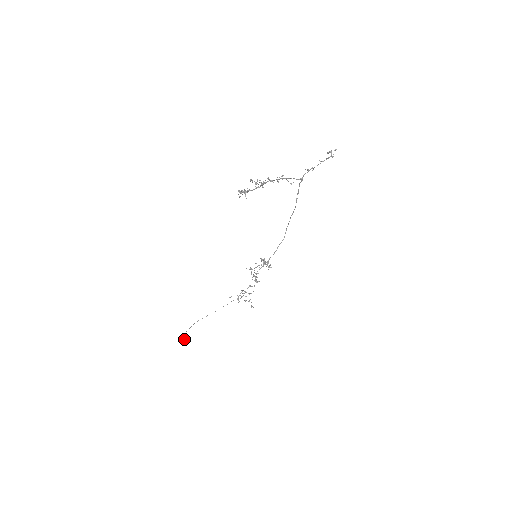
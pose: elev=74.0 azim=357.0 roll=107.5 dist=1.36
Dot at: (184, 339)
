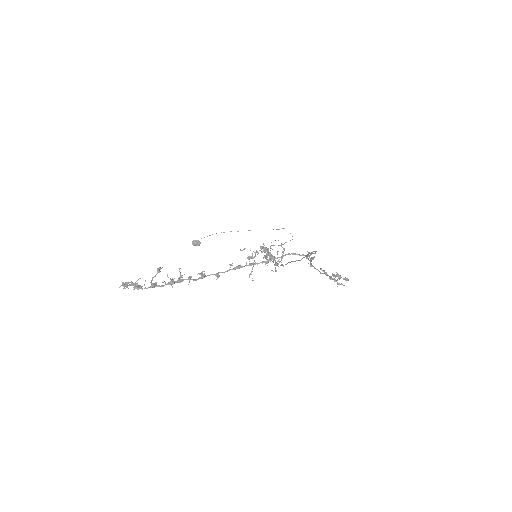
Dot at: (197, 243)
